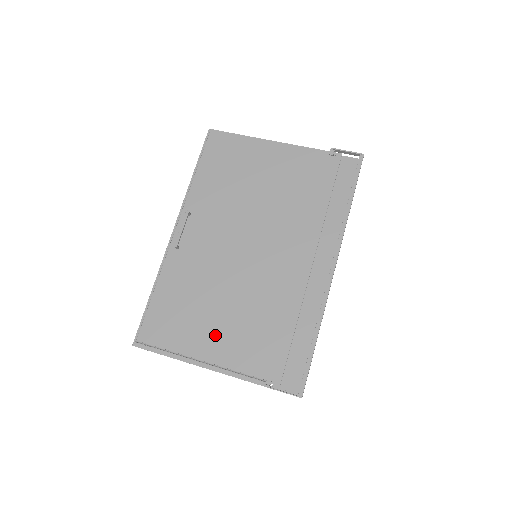
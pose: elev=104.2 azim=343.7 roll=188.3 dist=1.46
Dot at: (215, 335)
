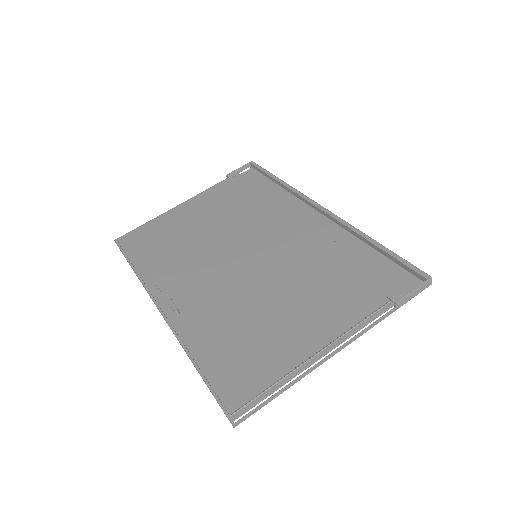
Dot at: (300, 324)
